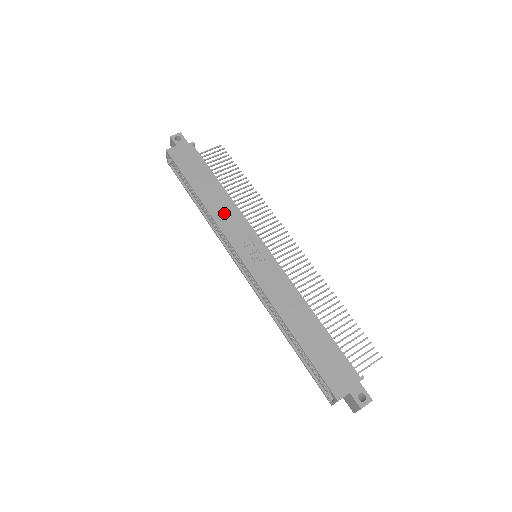
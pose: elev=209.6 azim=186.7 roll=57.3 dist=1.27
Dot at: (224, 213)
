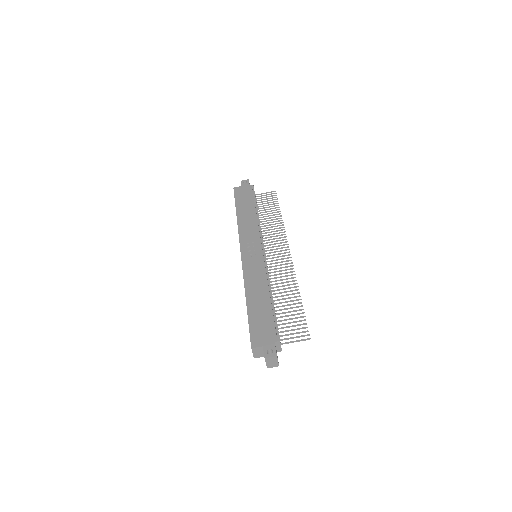
Dot at: (247, 226)
